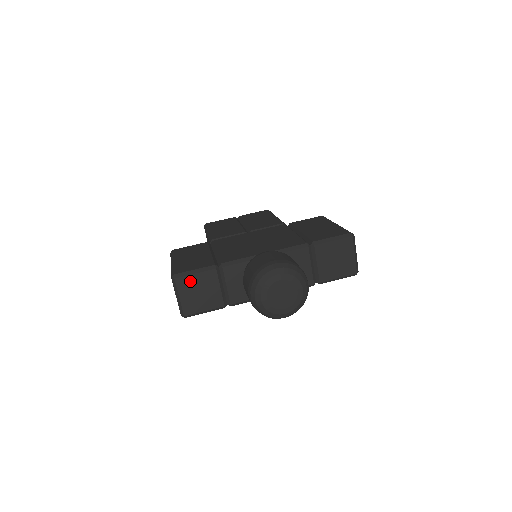
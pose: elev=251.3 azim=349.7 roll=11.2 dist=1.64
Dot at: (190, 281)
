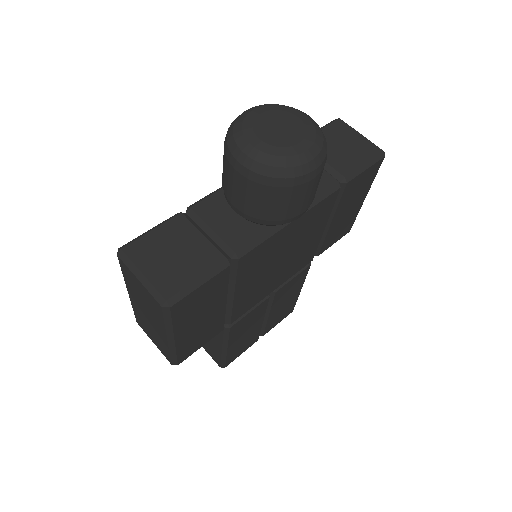
Dot at: (149, 244)
